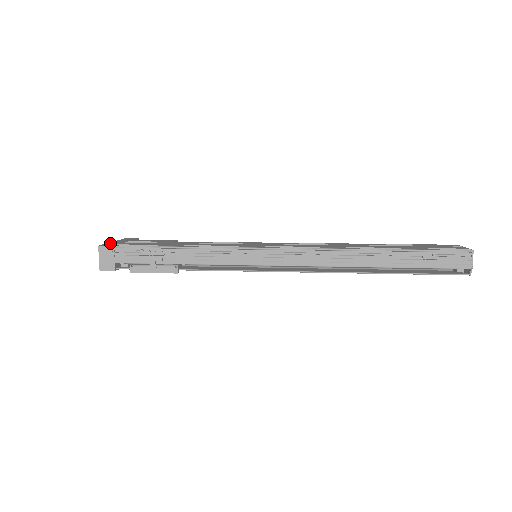
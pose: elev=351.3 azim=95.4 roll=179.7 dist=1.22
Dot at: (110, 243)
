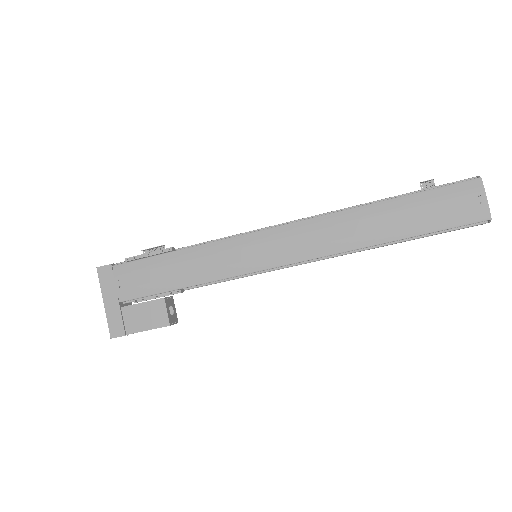
Dot at: occluded
